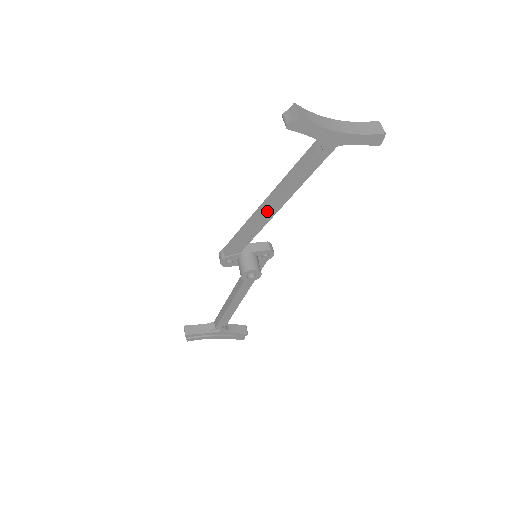
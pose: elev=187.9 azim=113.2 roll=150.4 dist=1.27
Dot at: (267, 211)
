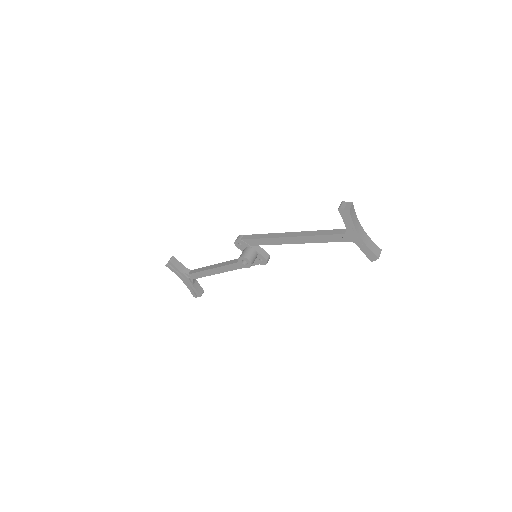
Dot at: (287, 238)
